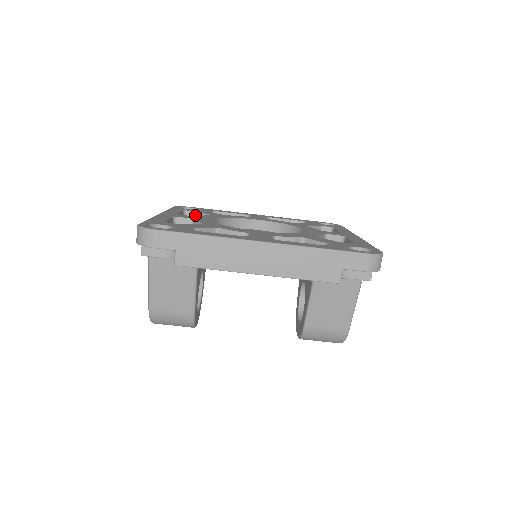
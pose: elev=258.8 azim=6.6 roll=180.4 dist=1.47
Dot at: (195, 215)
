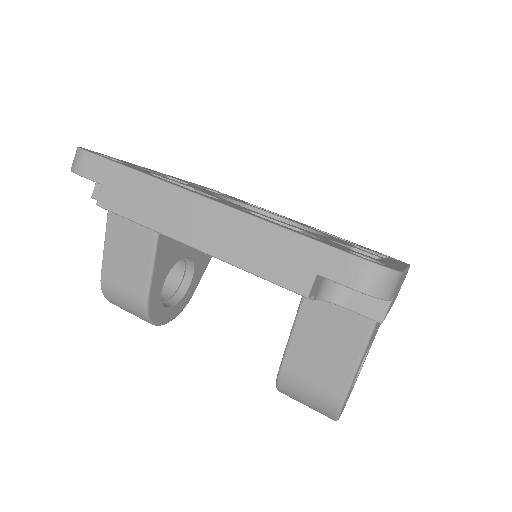
Dot at: occluded
